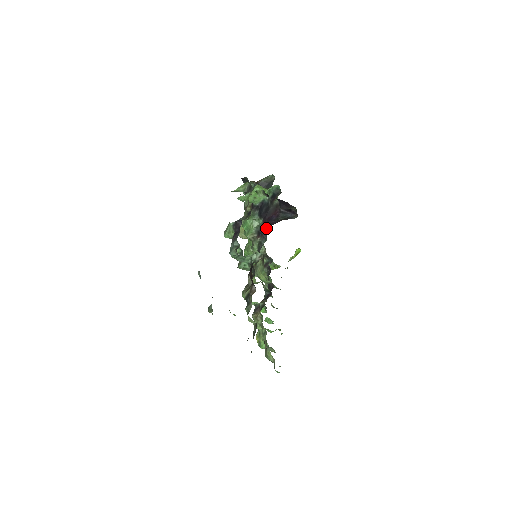
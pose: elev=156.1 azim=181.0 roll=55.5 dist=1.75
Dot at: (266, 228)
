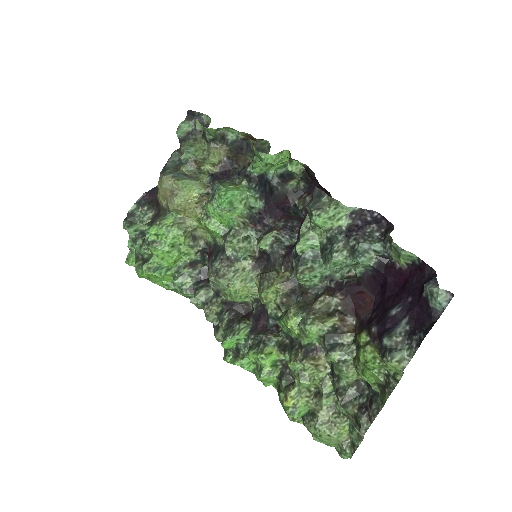
Dot at: (287, 220)
